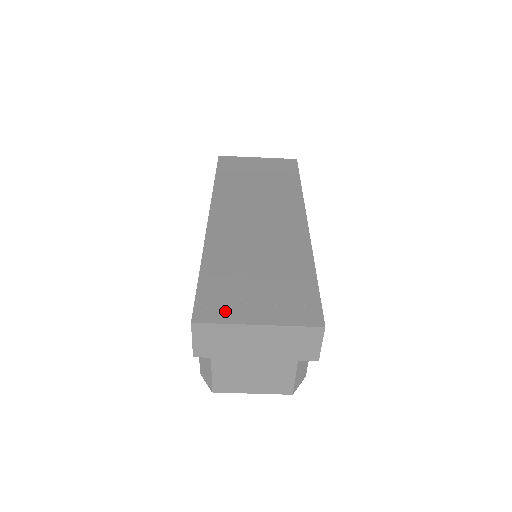
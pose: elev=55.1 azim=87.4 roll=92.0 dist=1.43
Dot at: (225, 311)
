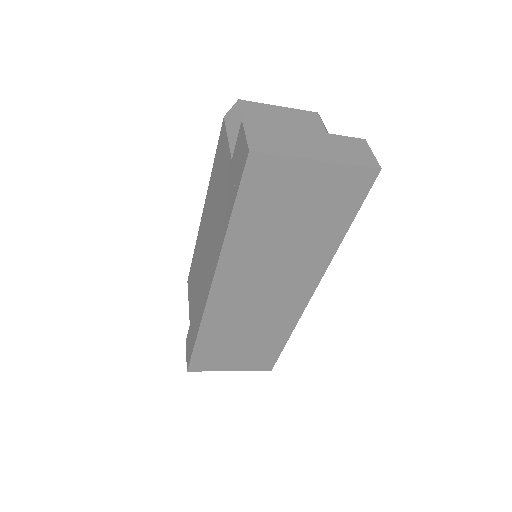
Dot at: (210, 366)
